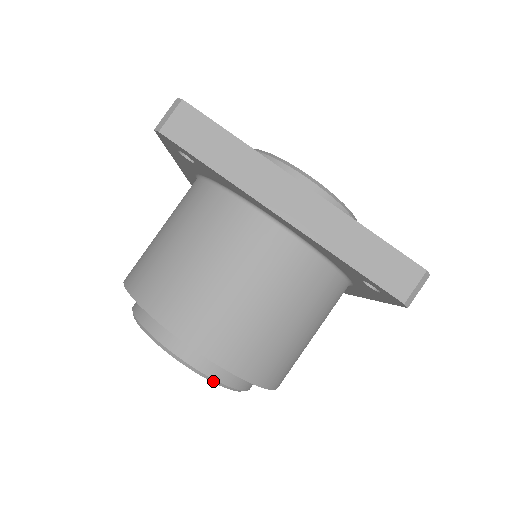
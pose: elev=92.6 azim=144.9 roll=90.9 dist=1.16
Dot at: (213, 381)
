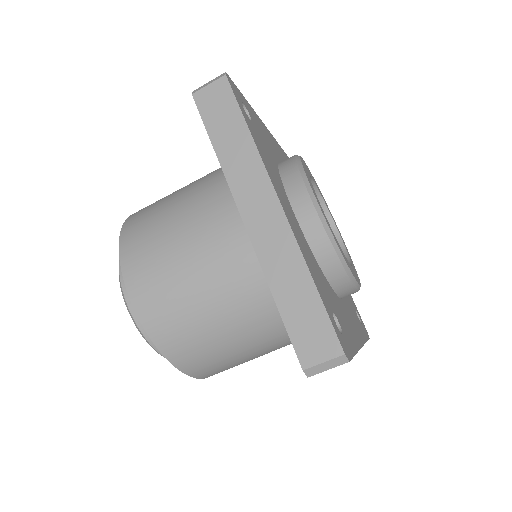
Dot at: (140, 332)
